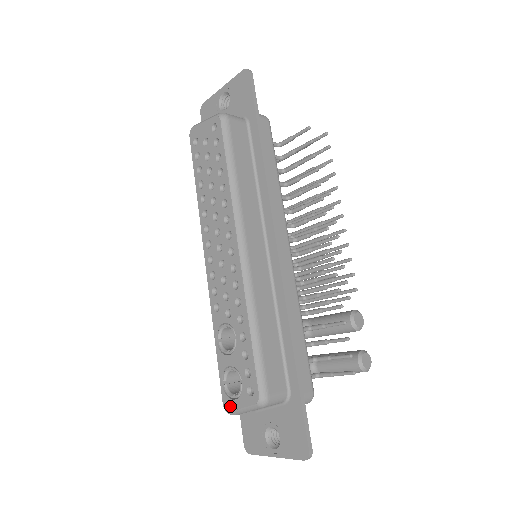
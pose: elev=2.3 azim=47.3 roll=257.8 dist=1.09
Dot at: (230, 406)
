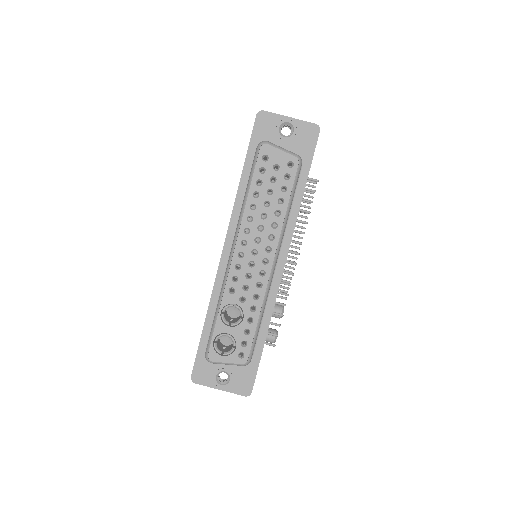
Dot at: (216, 358)
